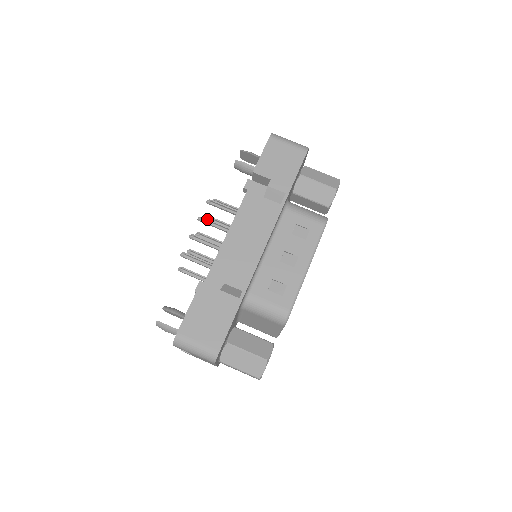
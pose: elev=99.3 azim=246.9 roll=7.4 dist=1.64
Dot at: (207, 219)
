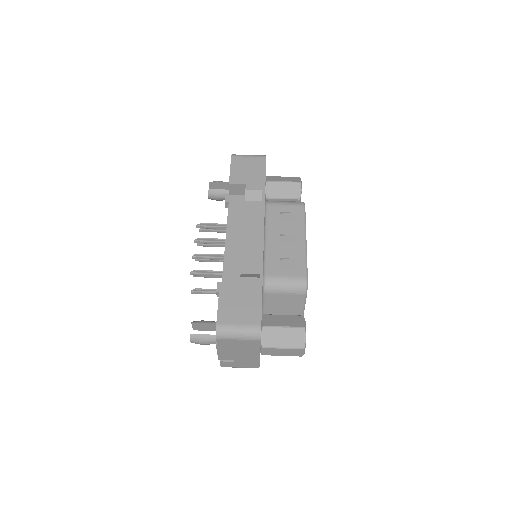
Dot at: (202, 238)
